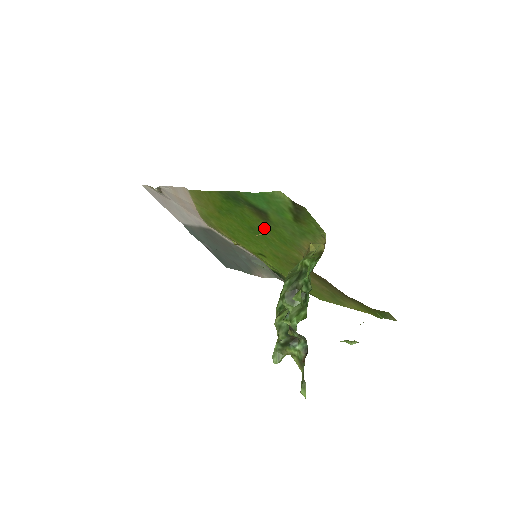
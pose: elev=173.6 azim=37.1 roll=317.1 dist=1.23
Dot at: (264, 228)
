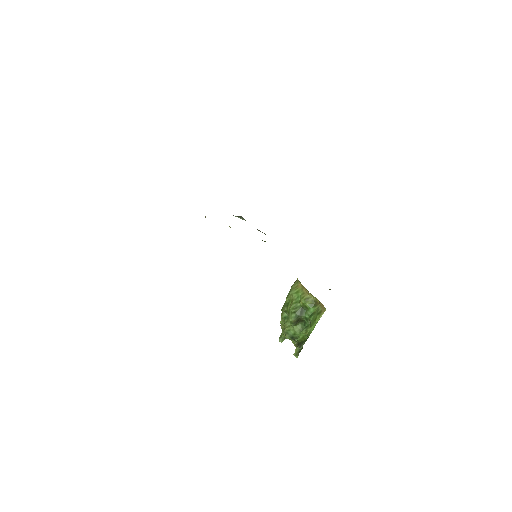
Dot at: occluded
